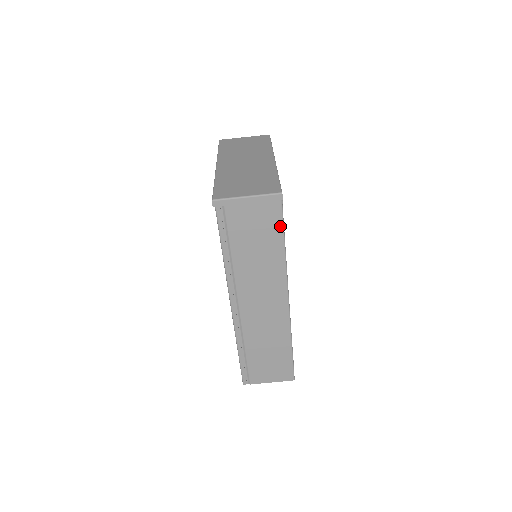
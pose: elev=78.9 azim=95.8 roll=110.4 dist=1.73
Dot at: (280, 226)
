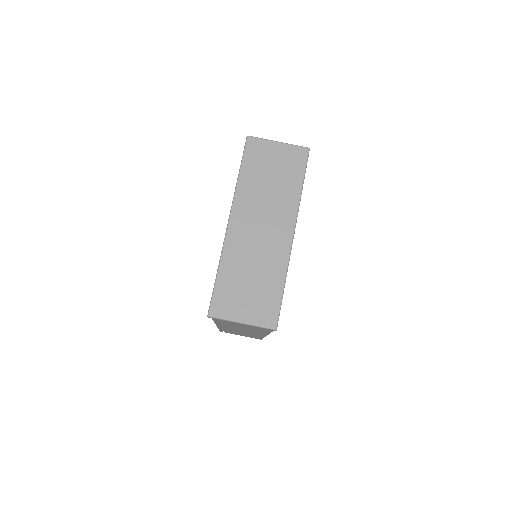
Dot at: (270, 331)
